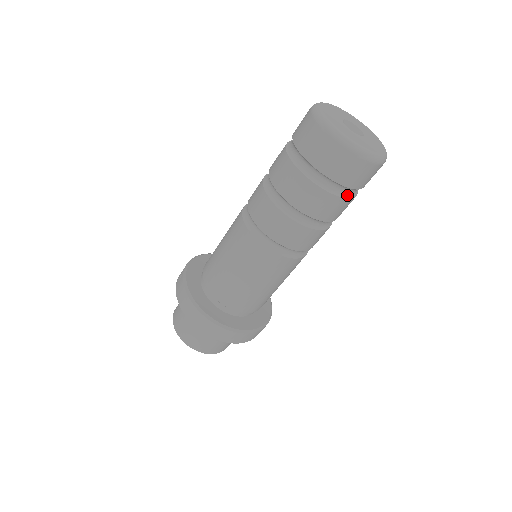
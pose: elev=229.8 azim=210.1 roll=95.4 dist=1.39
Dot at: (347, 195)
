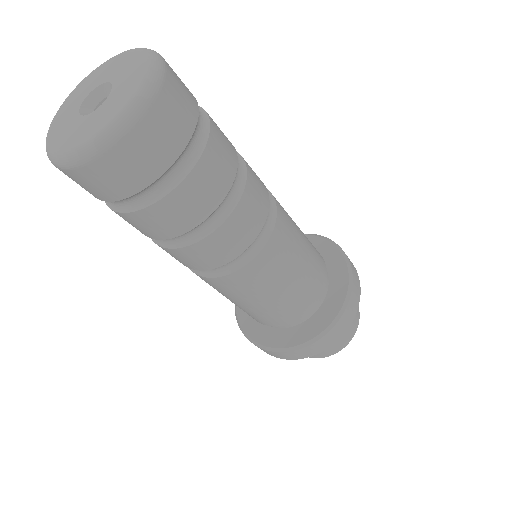
Dot at: (203, 135)
